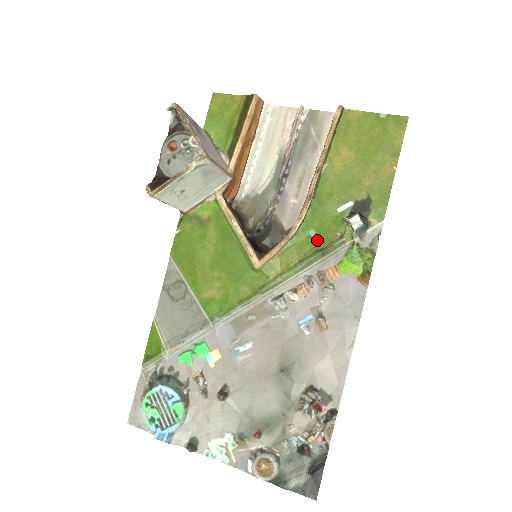
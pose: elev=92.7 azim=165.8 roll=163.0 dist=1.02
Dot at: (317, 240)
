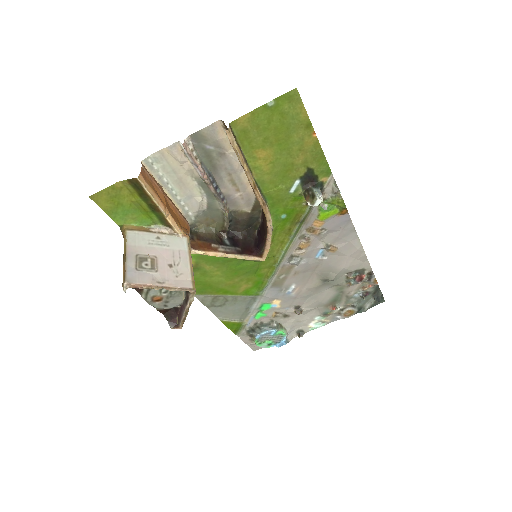
Dot at: (291, 217)
